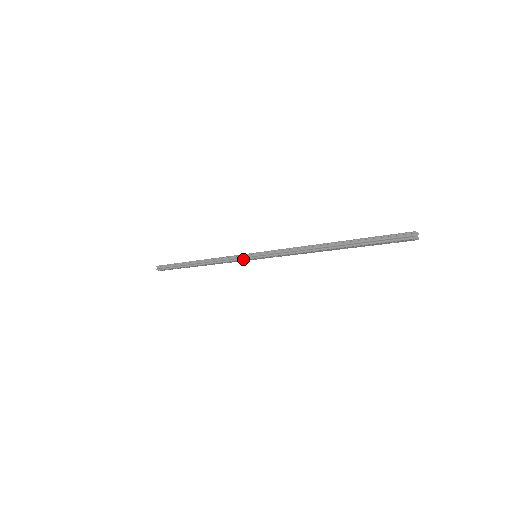
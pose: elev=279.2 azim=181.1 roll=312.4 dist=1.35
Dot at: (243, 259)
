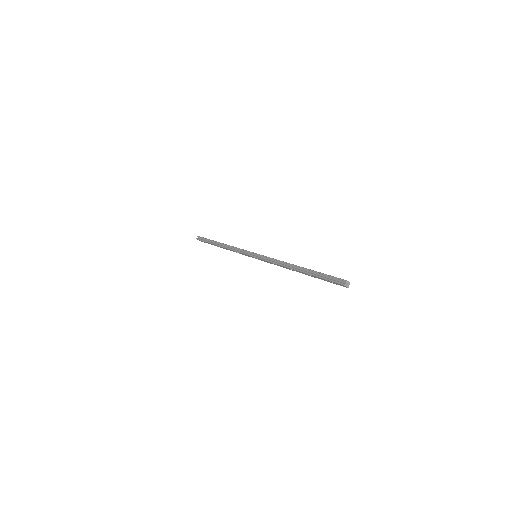
Dot at: (247, 254)
